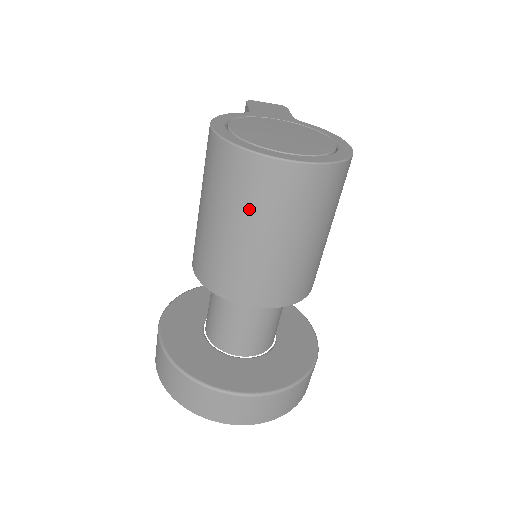
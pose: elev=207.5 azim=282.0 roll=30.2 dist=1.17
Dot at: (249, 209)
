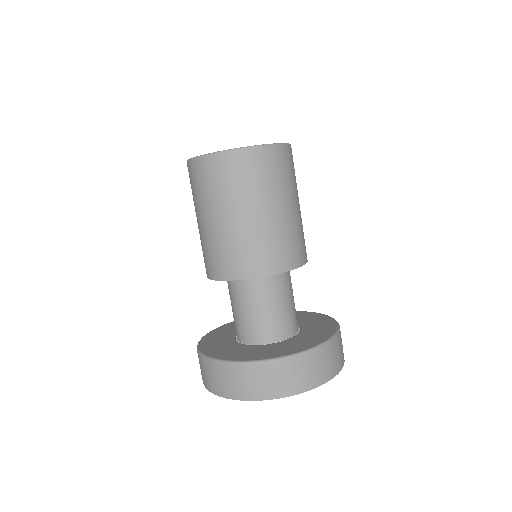
Dot at: (200, 199)
